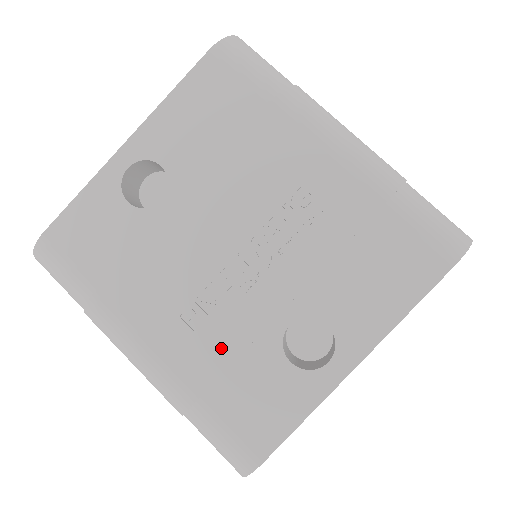
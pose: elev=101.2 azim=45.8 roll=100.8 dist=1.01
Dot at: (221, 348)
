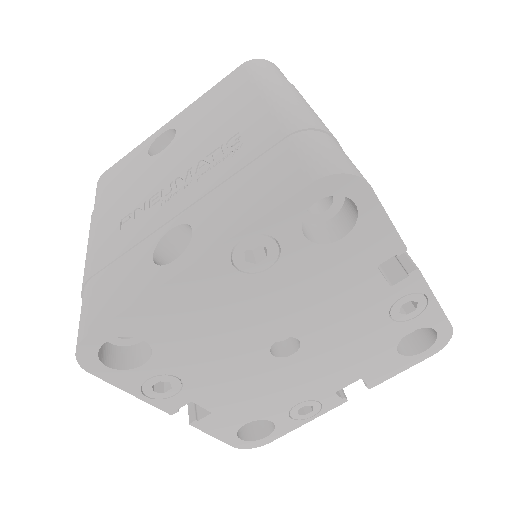
Dot at: (124, 243)
